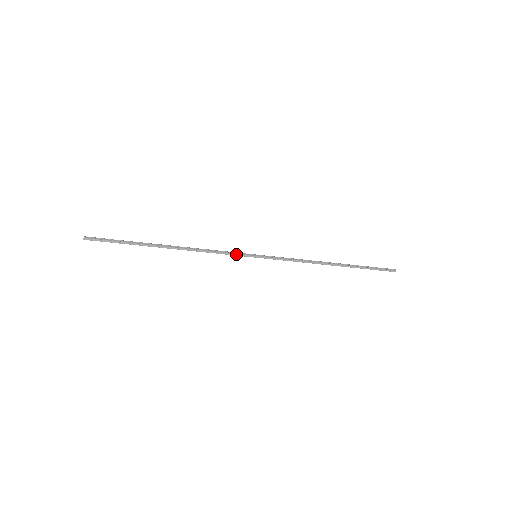
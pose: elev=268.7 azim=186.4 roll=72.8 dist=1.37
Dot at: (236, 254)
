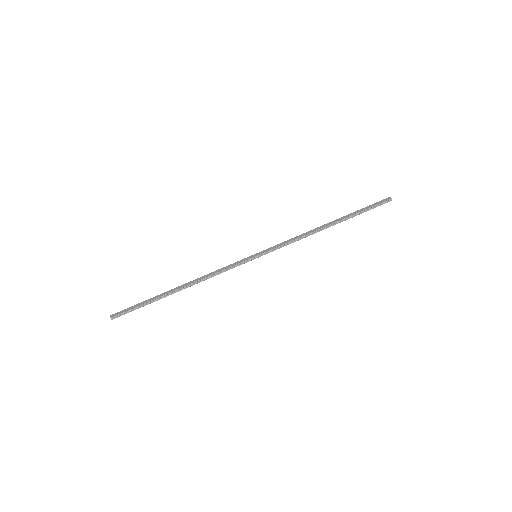
Dot at: (238, 265)
